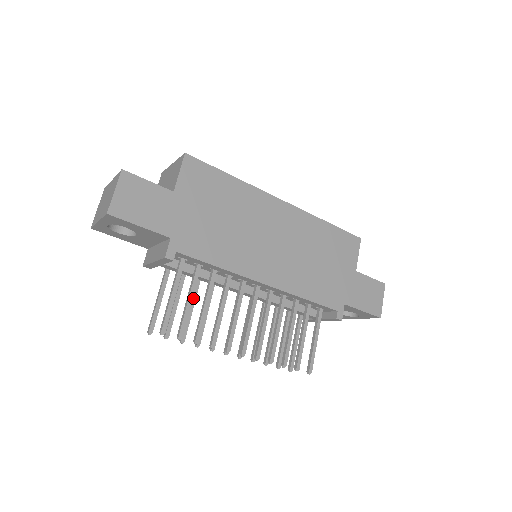
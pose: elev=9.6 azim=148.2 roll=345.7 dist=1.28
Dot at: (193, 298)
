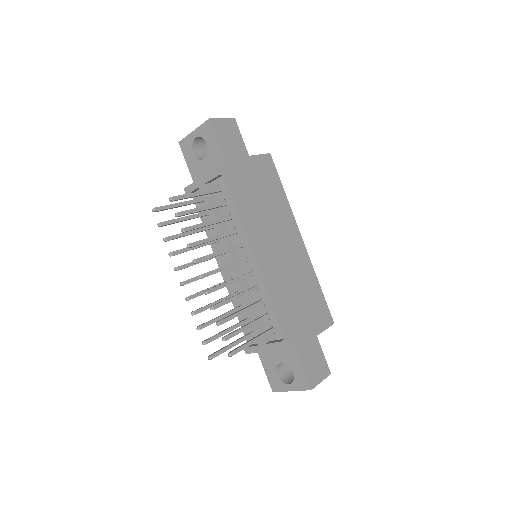
Dot at: (196, 230)
